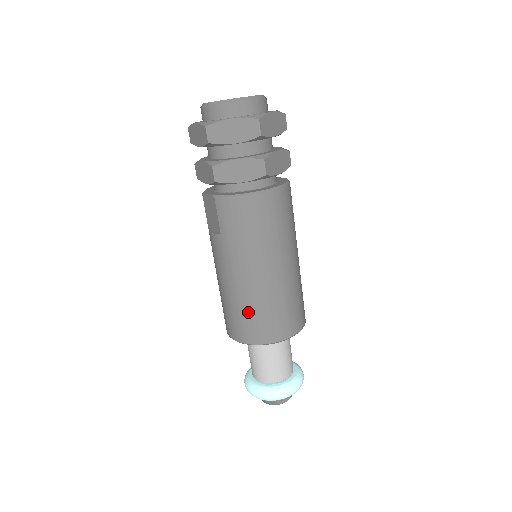
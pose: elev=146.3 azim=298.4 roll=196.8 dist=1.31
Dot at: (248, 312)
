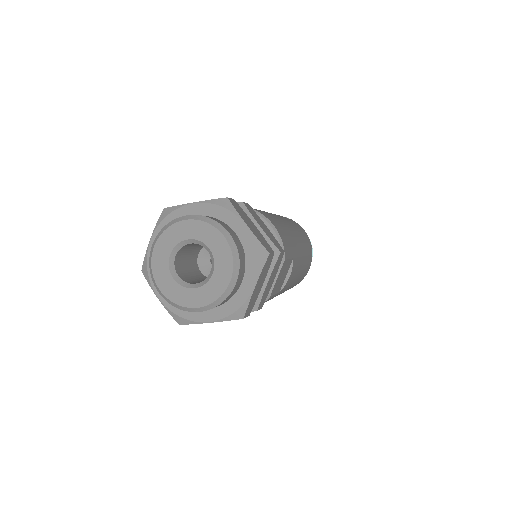
Dot at: occluded
